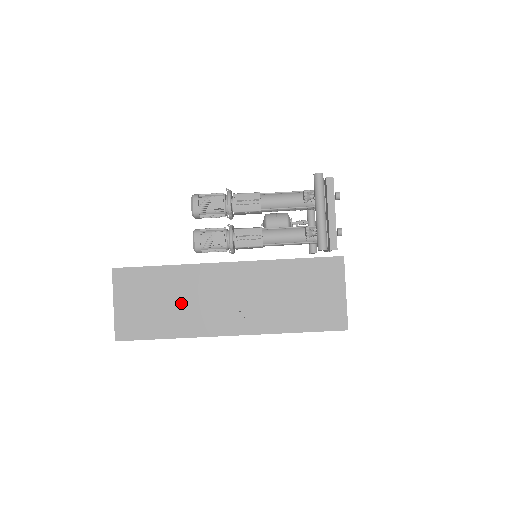
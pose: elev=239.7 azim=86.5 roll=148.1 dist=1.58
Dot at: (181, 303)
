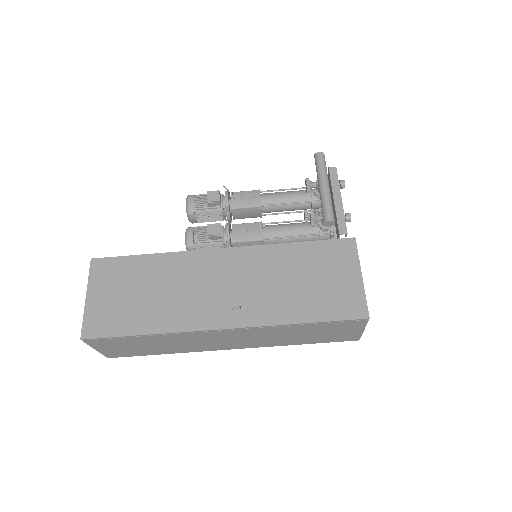
Dot at: (165, 293)
